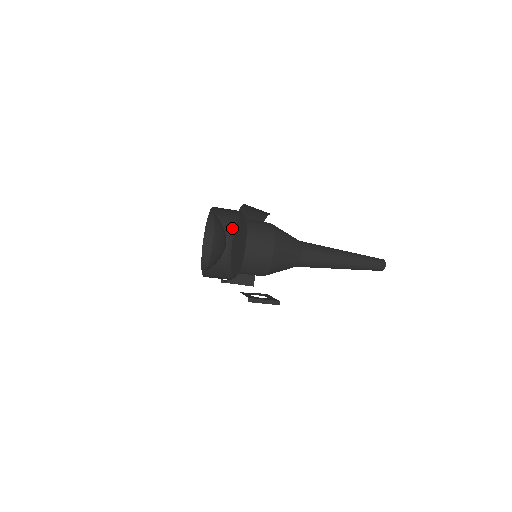
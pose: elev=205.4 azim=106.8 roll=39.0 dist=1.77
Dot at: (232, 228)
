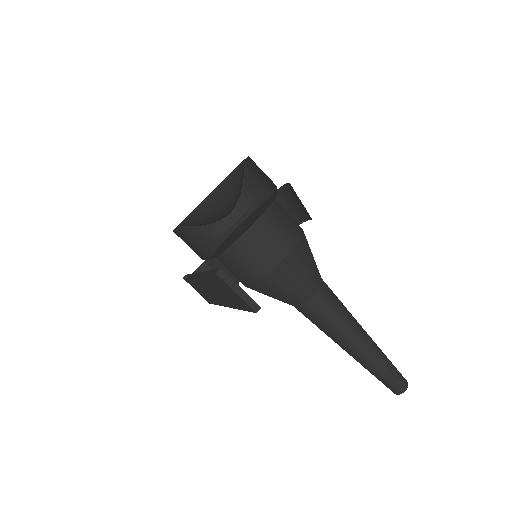
Dot at: (246, 213)
